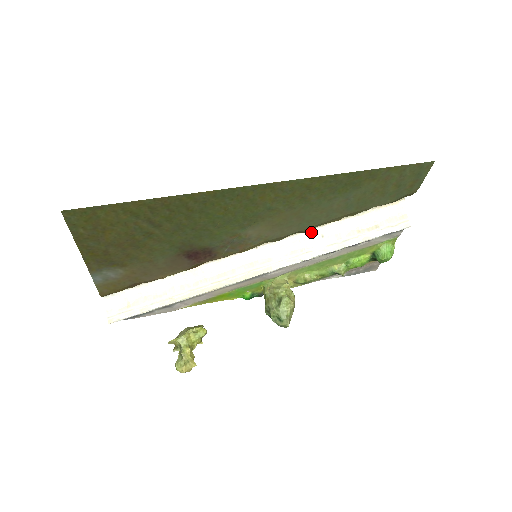
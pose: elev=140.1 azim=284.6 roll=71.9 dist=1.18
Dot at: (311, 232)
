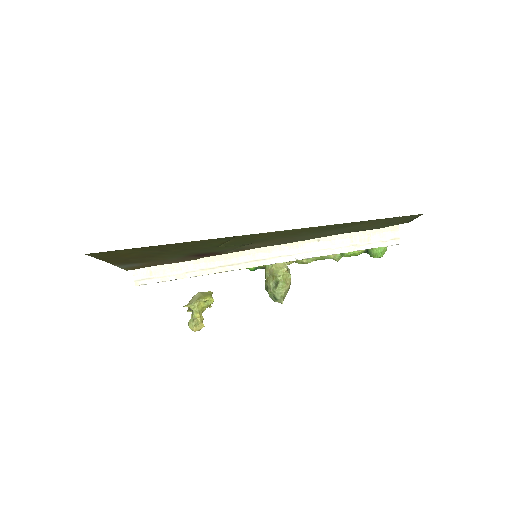
Dot at: occluded
